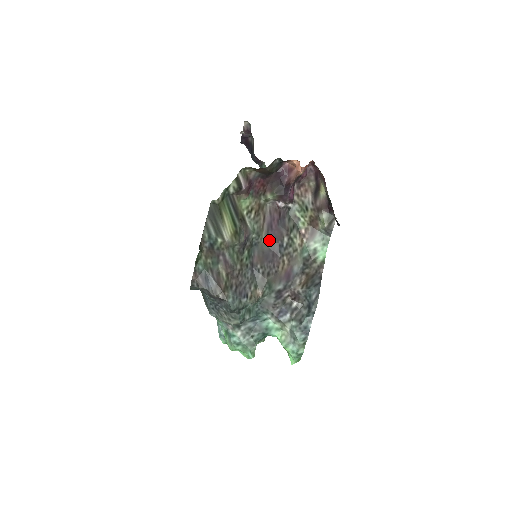
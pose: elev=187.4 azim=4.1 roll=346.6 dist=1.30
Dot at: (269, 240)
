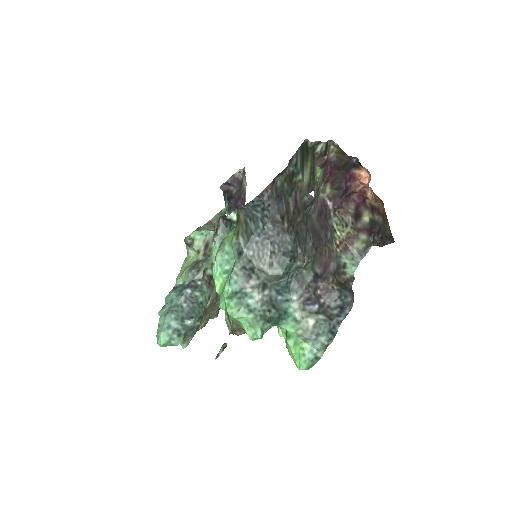
Dot at: (318, 223)
